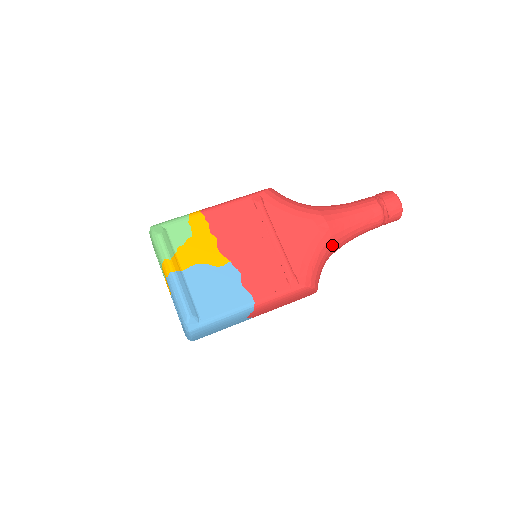
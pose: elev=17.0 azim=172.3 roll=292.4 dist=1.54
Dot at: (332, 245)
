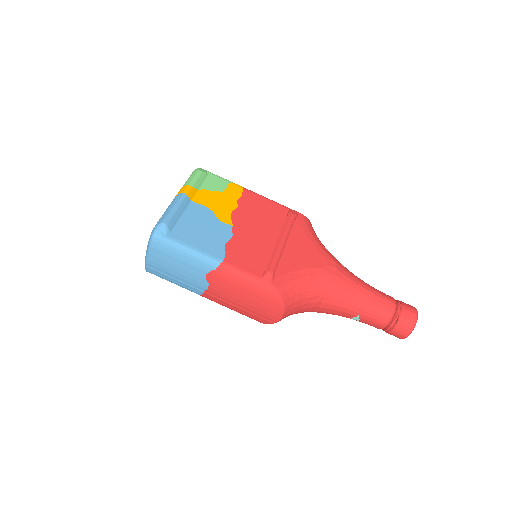
Dot at: (327, 291)
